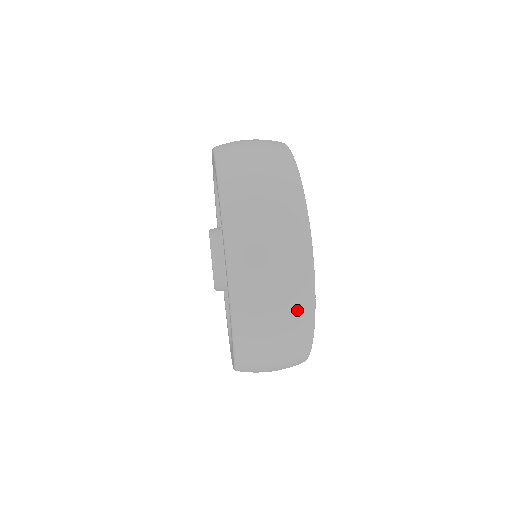
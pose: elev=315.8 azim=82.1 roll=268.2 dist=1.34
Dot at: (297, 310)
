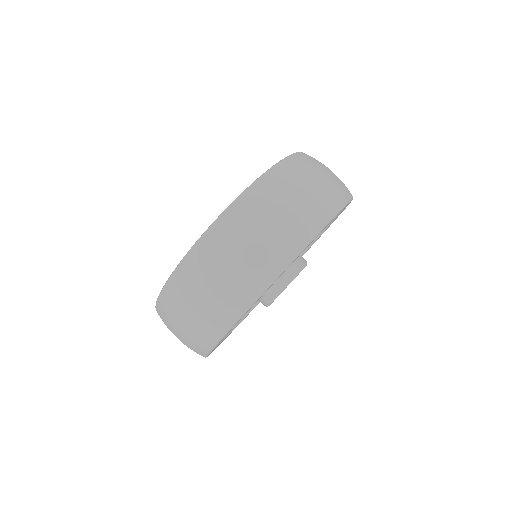
Dot at: (216, 316)
